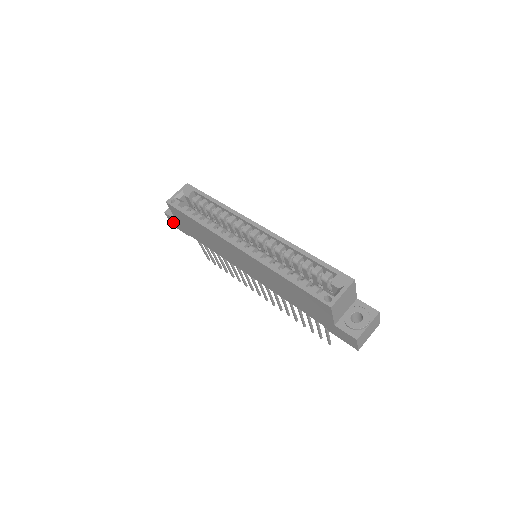
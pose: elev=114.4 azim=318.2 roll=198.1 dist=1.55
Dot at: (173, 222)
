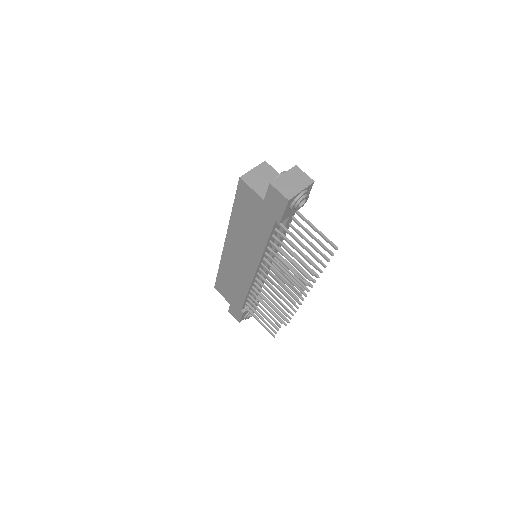
Dot at: (235, 315)
